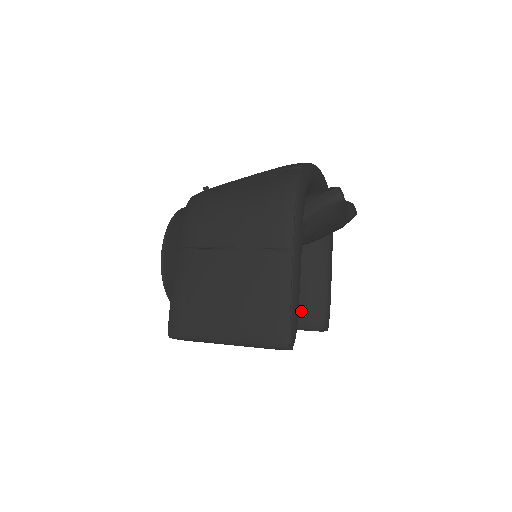
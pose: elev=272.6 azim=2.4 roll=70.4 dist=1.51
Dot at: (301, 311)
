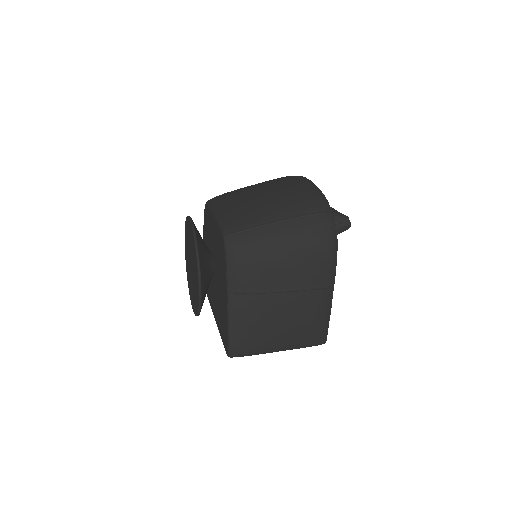
Dot at: occluded
